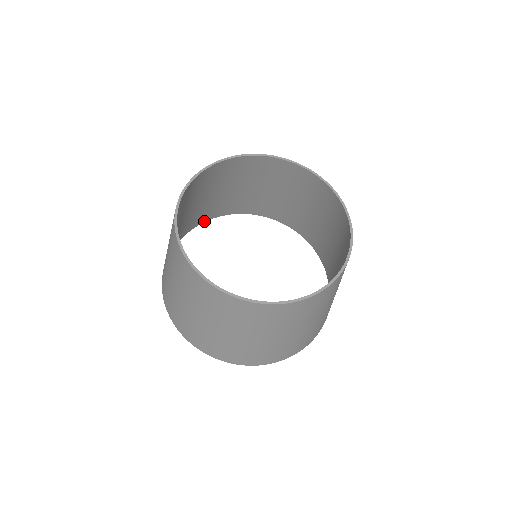
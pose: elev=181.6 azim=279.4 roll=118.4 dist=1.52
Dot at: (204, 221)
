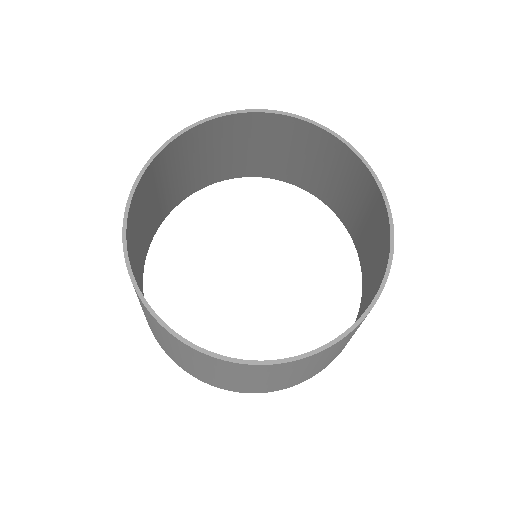
Dot at: (197, 190)
